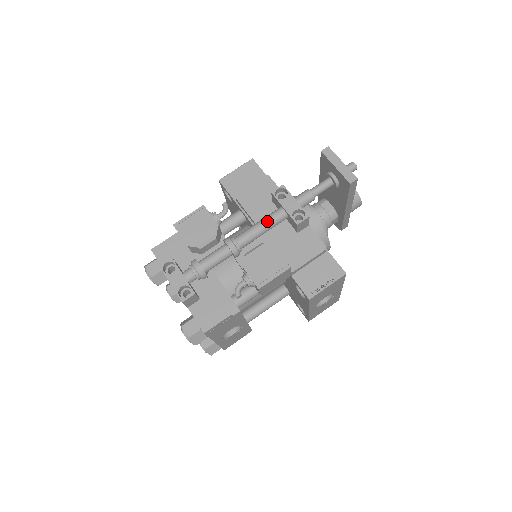
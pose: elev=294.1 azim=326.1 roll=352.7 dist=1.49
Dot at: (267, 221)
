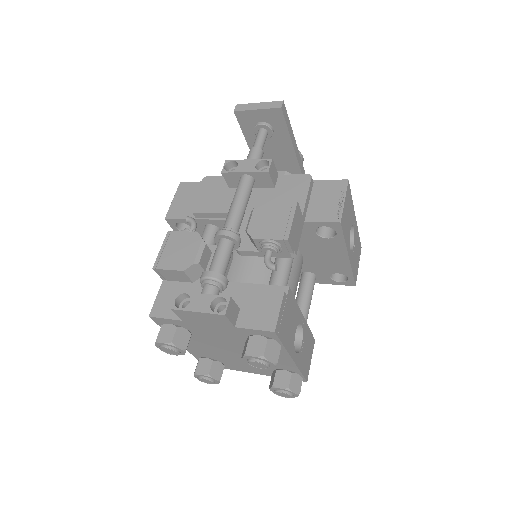
Dot at: (239, 193)
